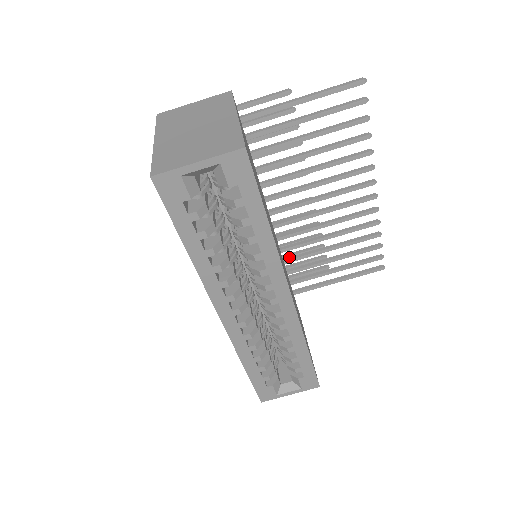
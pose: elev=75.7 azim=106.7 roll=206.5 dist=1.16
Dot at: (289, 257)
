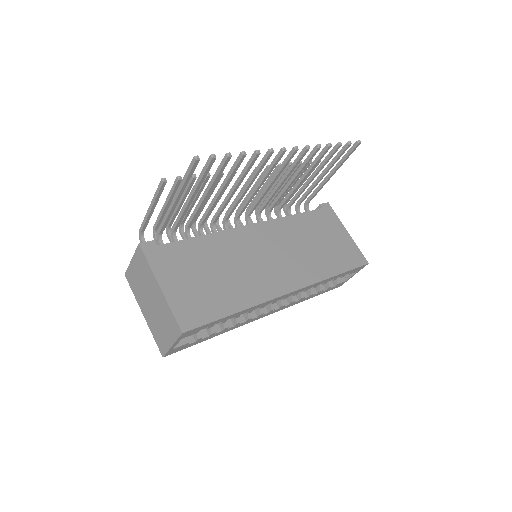
Dot at: (282, 201)
